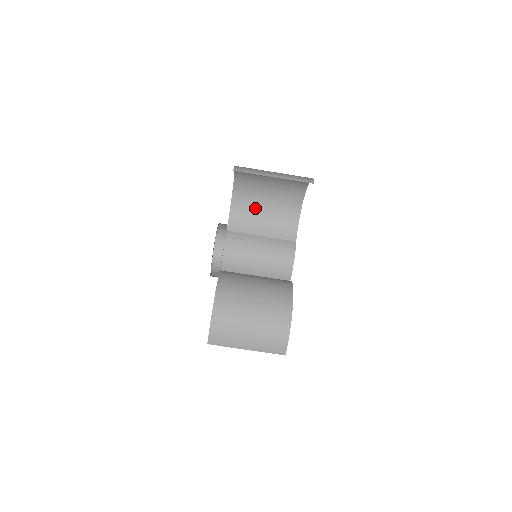
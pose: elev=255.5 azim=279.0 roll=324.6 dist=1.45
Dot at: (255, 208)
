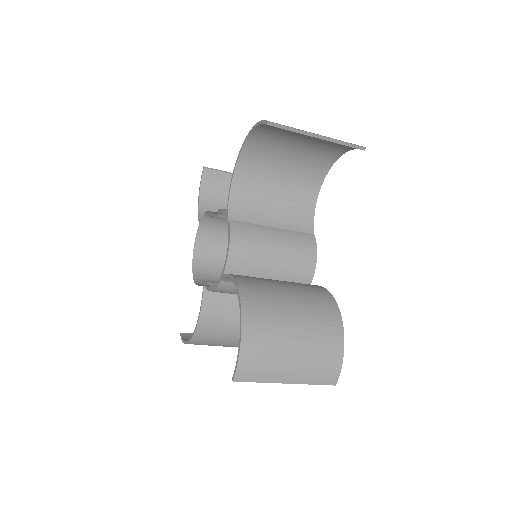
Dot at: (263, 189)
